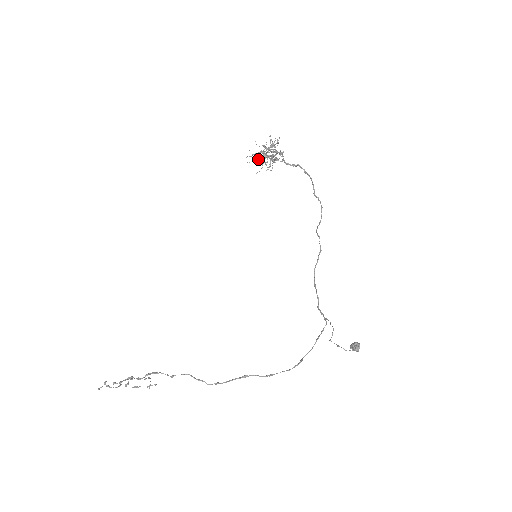
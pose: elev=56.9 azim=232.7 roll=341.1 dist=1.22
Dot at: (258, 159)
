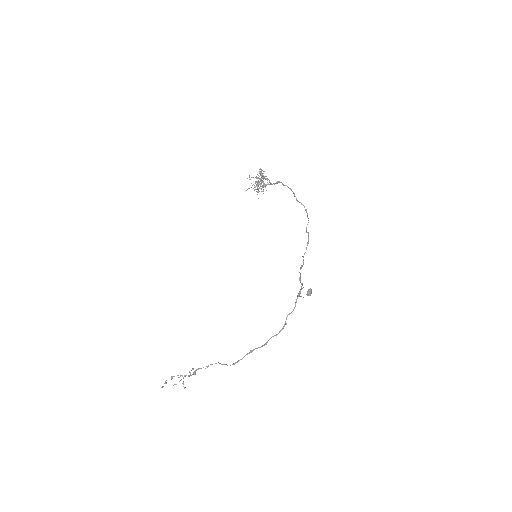
Dot at: (256, 189)
